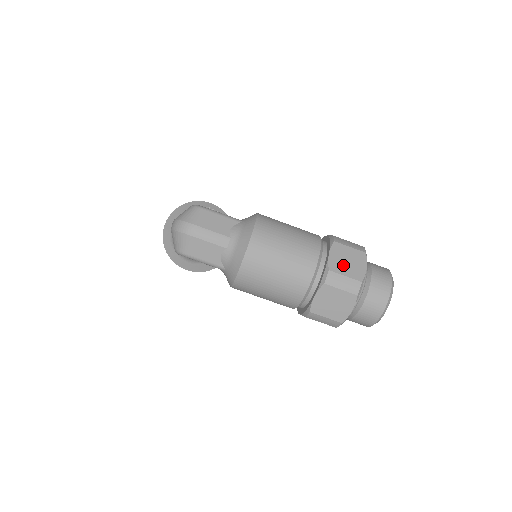
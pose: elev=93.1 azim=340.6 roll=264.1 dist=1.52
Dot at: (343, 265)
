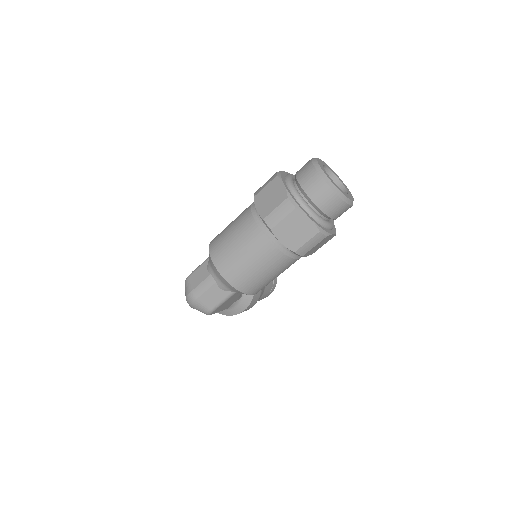
Dot at: (269, 204)
